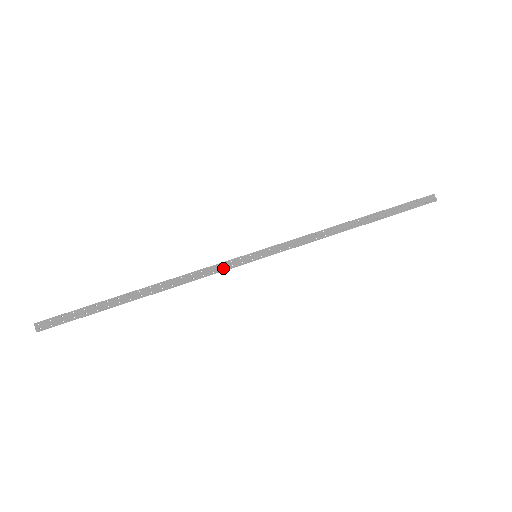
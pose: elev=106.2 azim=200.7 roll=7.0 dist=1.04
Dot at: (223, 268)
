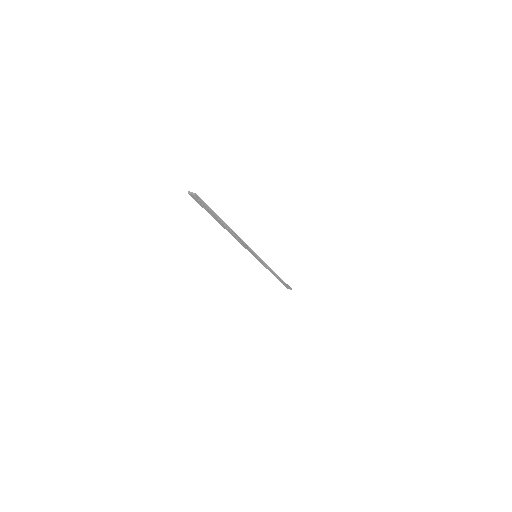
Dot at: (249, 248)
